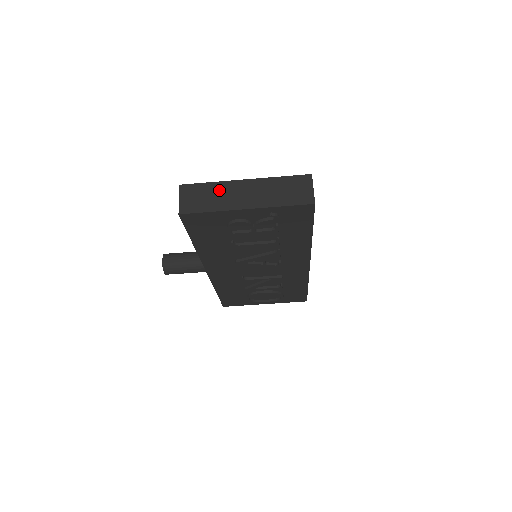
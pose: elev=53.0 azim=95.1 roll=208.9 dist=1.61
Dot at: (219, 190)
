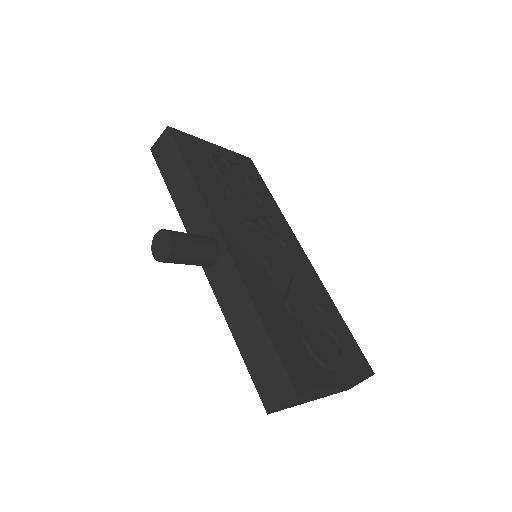
Dot at: (317, 393)
